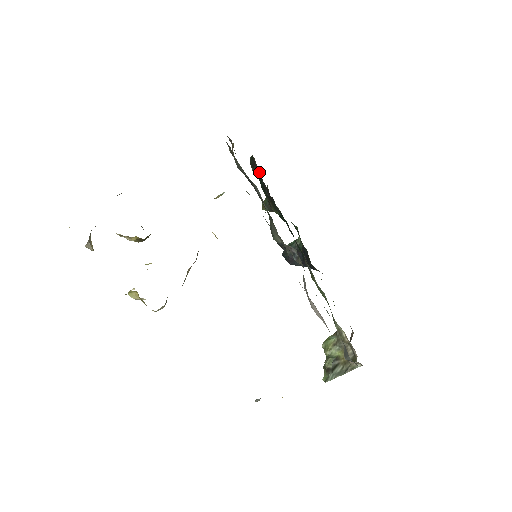
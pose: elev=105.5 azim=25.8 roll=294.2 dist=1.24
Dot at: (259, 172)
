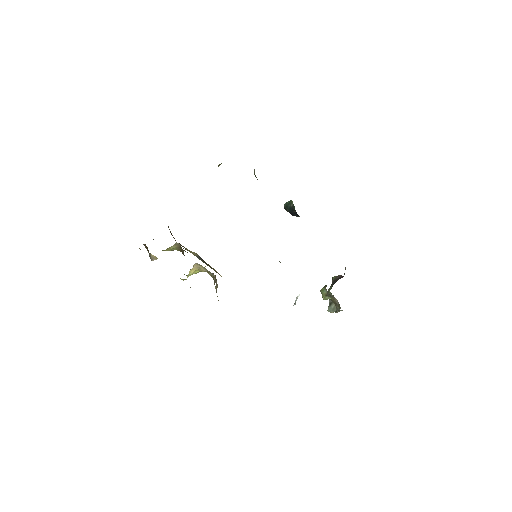
Dot at: occluded
